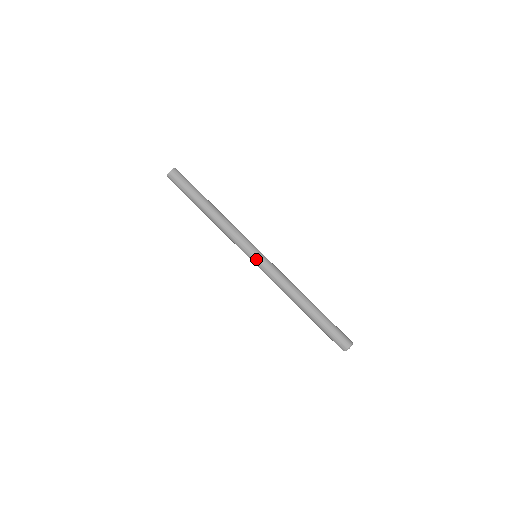
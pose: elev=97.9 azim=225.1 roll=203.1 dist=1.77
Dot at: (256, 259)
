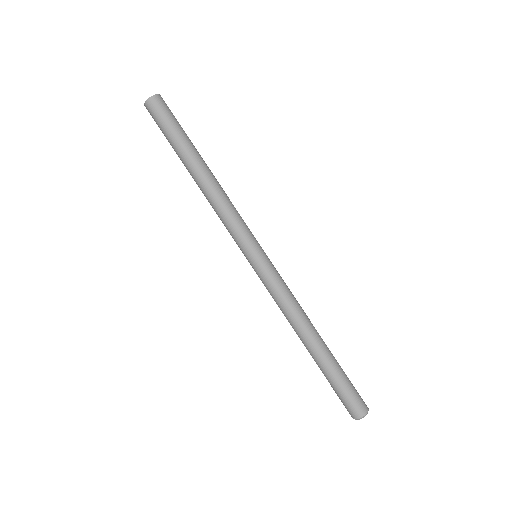
Dot at: (263, 257)
